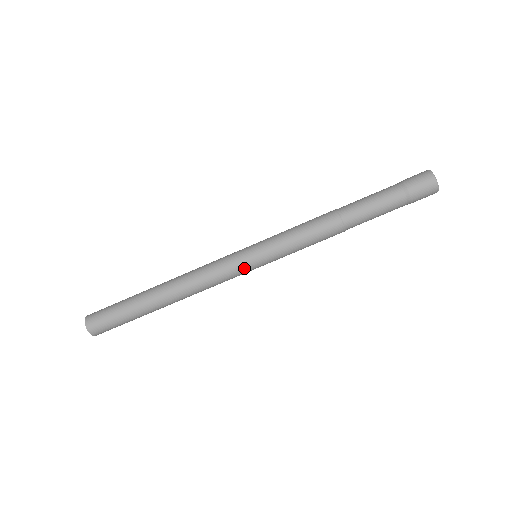
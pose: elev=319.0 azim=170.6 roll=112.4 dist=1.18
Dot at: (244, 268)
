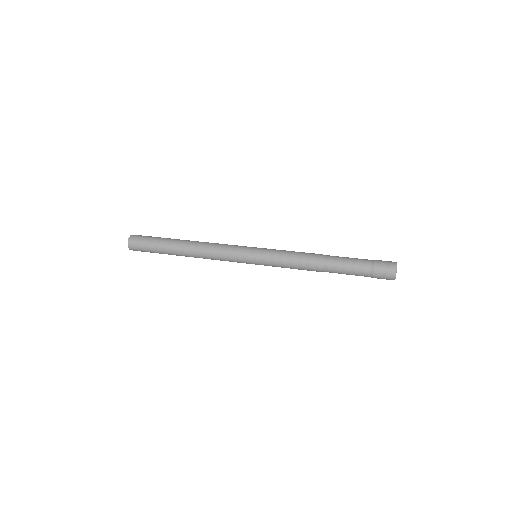
Dot at: occluded
